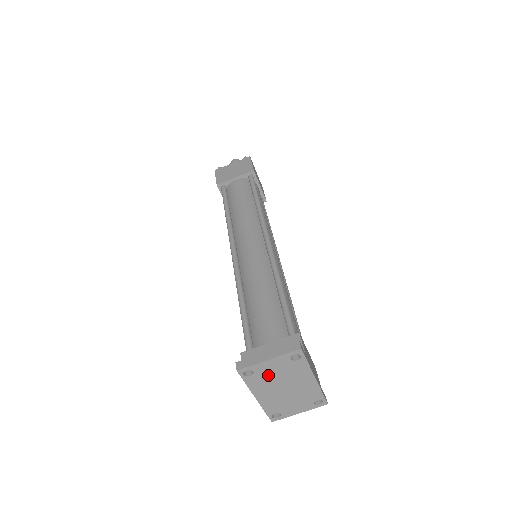
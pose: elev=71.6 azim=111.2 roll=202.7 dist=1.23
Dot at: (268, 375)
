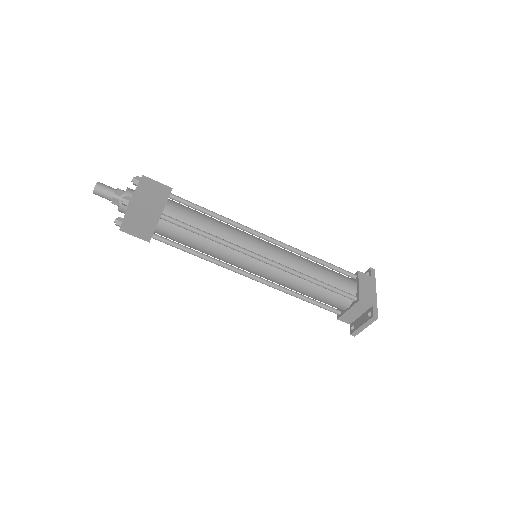
Dot at: occluded
